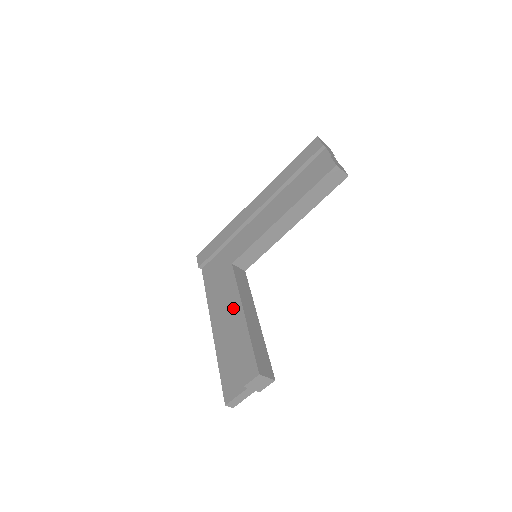
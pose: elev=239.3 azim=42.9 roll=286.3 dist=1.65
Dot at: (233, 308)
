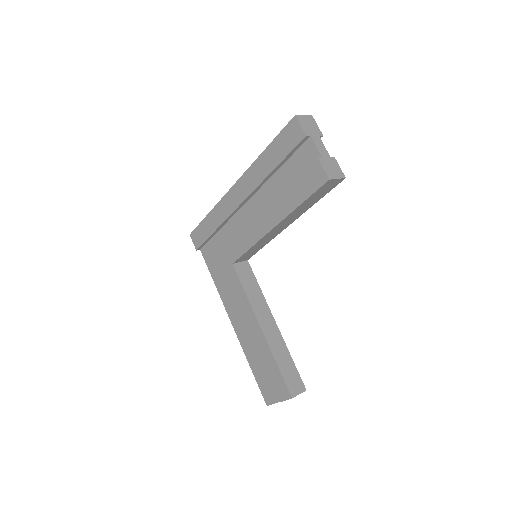
Dot at: (248, 319)
